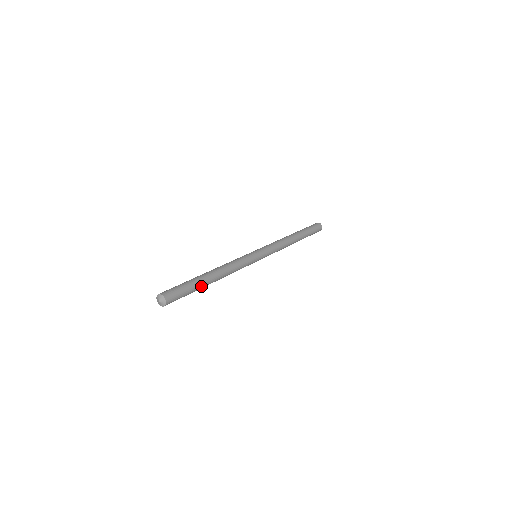
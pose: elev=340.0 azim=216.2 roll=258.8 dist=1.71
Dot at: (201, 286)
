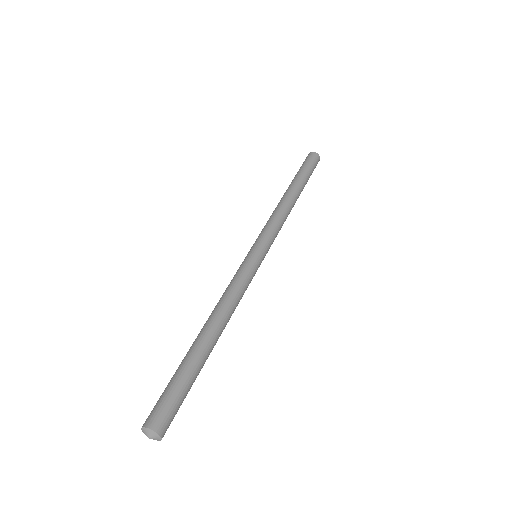
Dot at: (202, 365)
